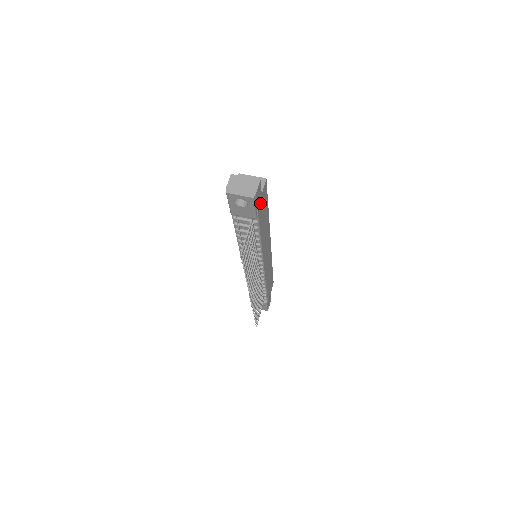
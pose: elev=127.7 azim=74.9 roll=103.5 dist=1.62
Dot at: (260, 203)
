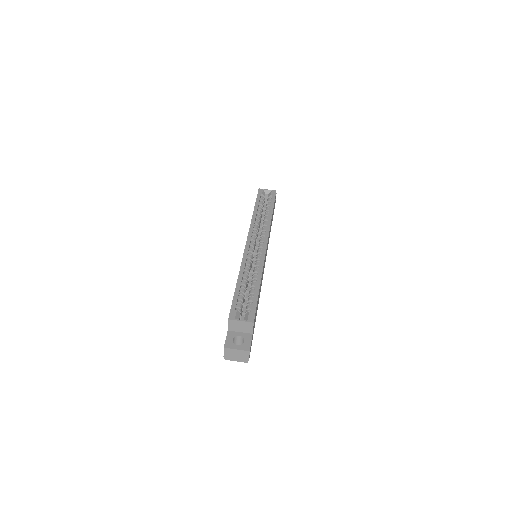
Dot at: occluded
